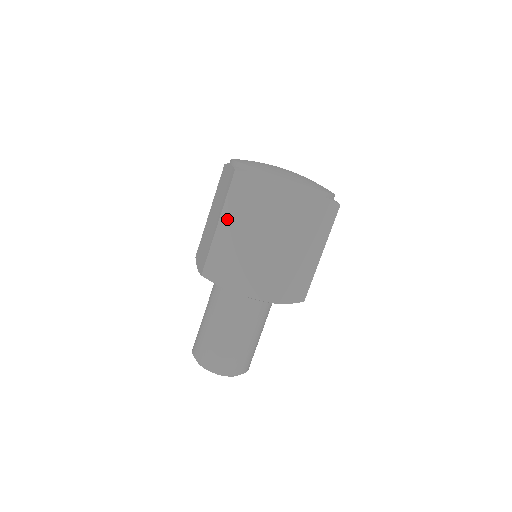
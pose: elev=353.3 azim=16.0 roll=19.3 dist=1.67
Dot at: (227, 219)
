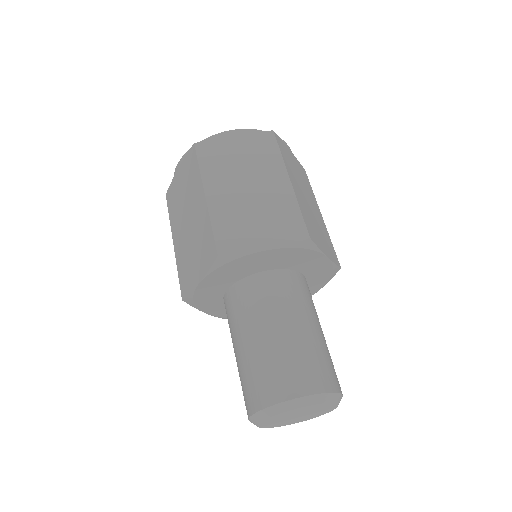
Dot at: (175, 231)
